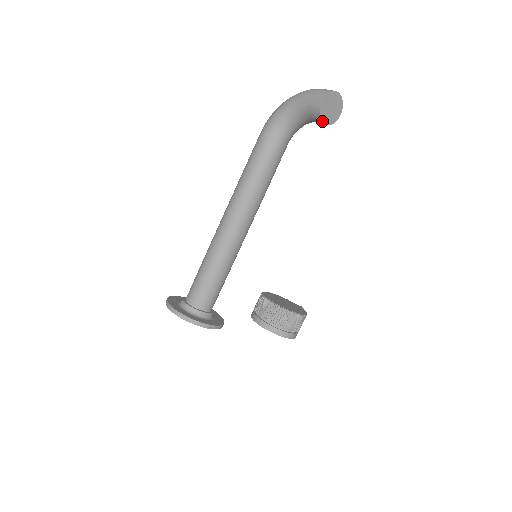
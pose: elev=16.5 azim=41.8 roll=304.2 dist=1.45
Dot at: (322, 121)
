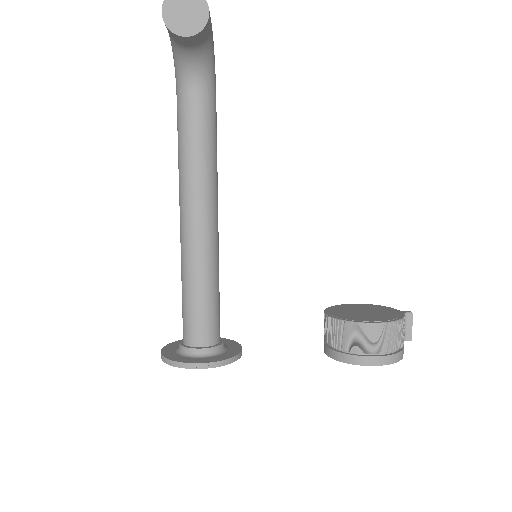
Dot at: (180, 36)
